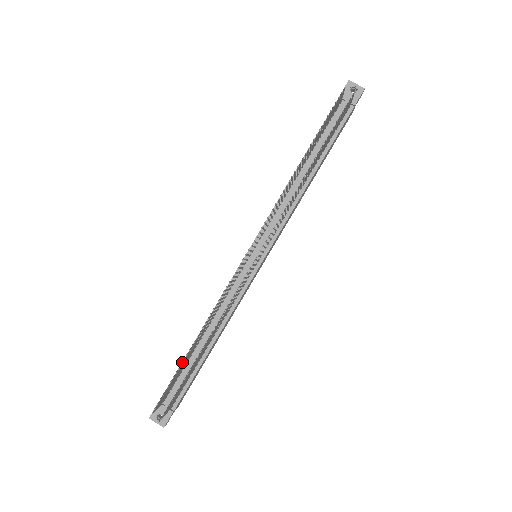
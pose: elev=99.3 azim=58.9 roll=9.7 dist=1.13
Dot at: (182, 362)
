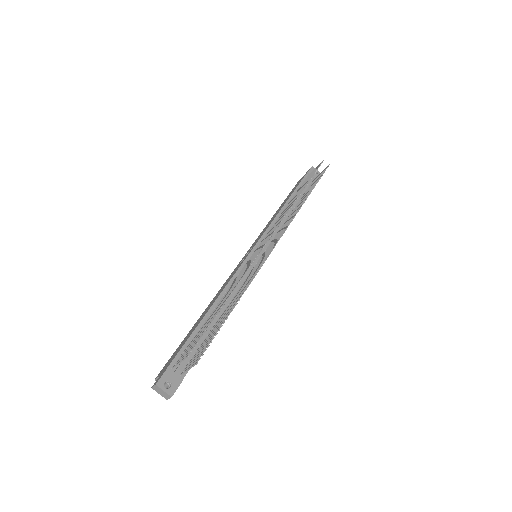
Dot at: (218, 311)
